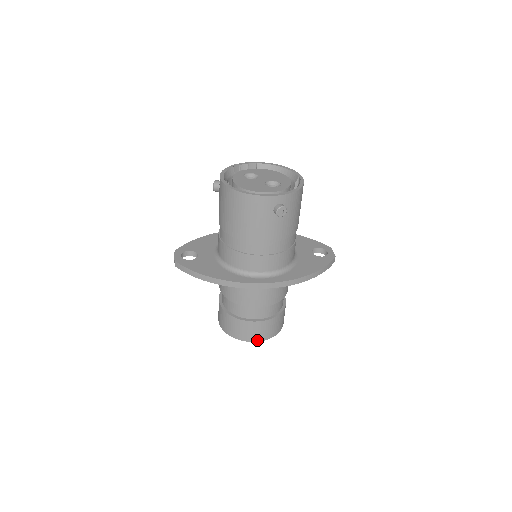
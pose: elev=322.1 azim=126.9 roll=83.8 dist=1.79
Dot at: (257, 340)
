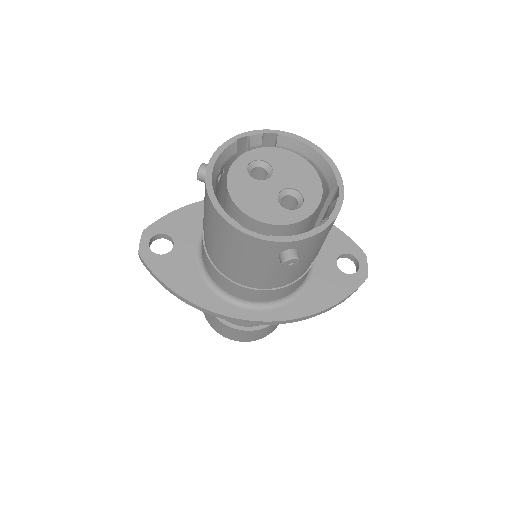
Dot at: (243, 341)
